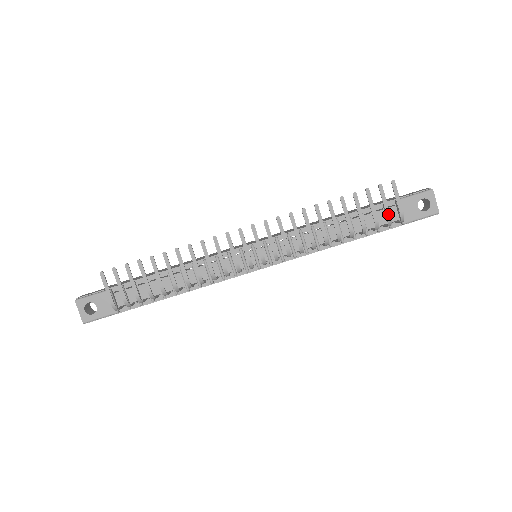
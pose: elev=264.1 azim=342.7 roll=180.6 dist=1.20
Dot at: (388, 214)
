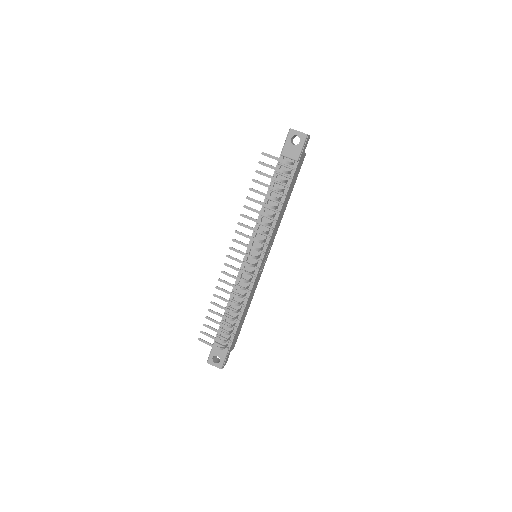
Dot at: (278, 170)
